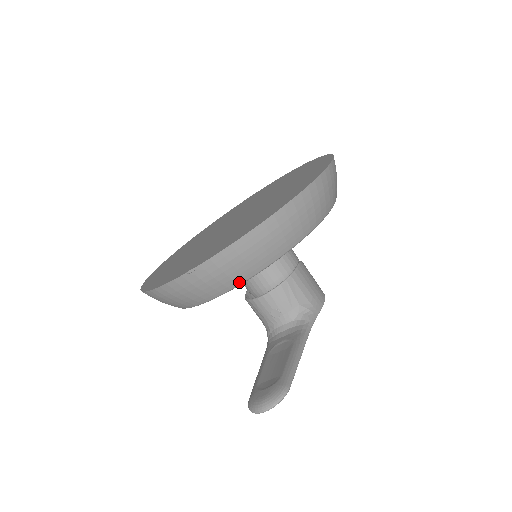
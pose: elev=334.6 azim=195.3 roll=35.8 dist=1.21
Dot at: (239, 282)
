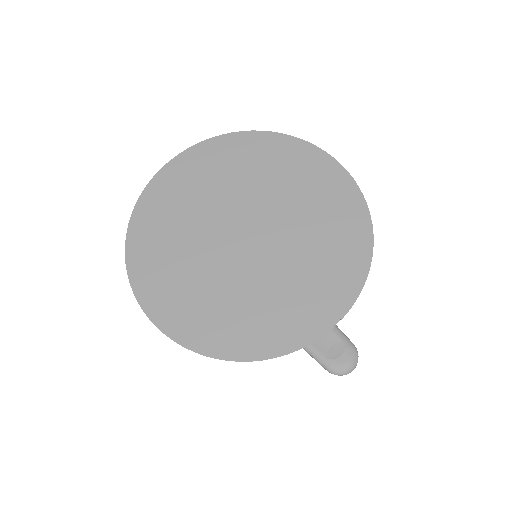
Dot at: occluded
